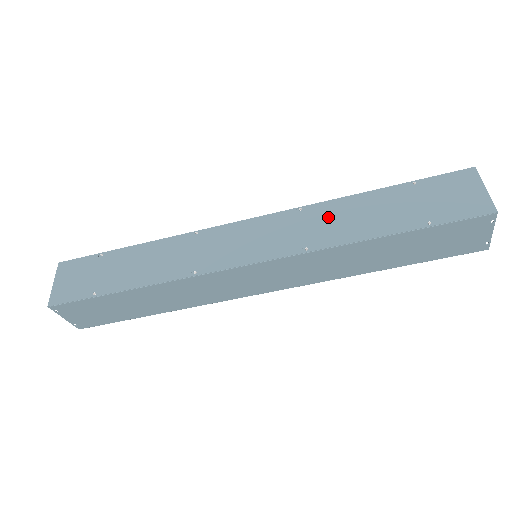
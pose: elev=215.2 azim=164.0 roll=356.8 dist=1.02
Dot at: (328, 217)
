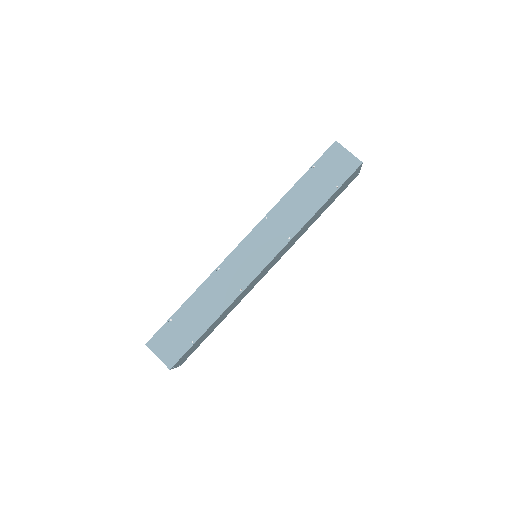
Dot at: (285, 213)
